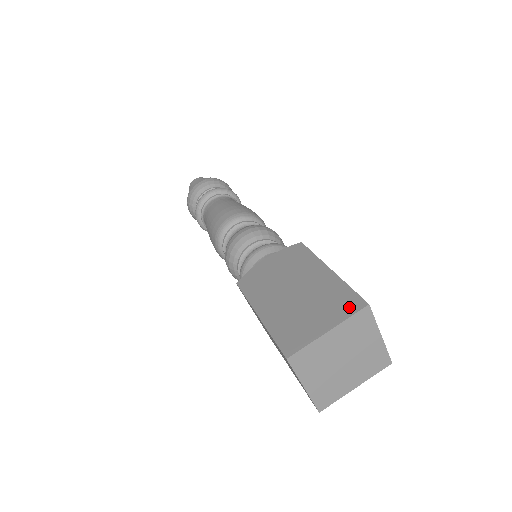
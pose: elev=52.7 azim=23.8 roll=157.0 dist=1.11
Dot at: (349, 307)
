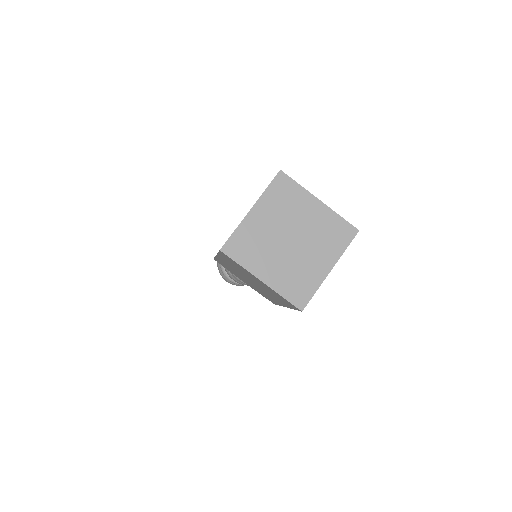
Dot at: (343, 221)
